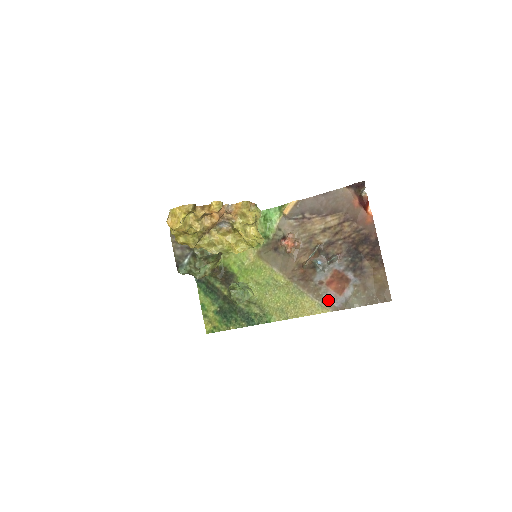
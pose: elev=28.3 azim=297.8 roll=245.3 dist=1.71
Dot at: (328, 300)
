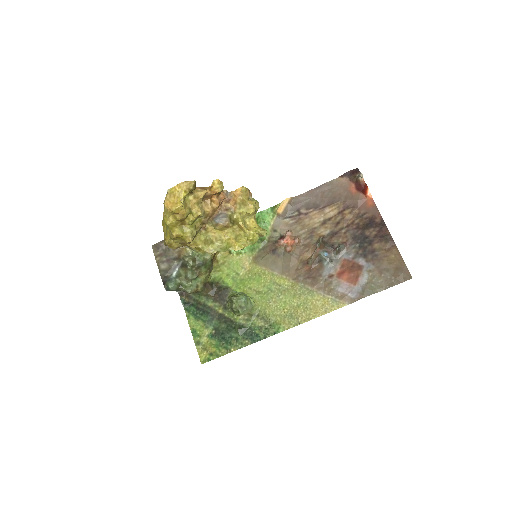
Dot at: (342, 293)
